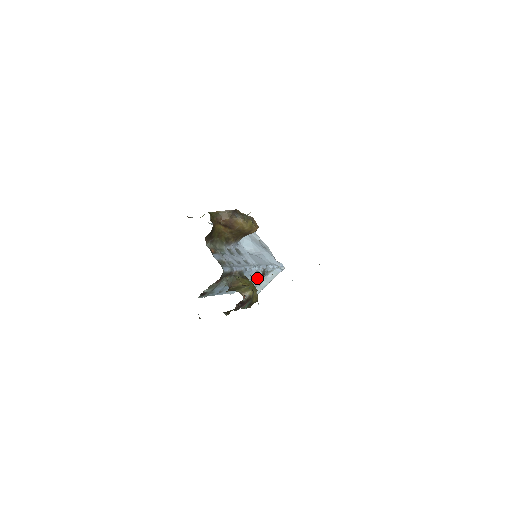
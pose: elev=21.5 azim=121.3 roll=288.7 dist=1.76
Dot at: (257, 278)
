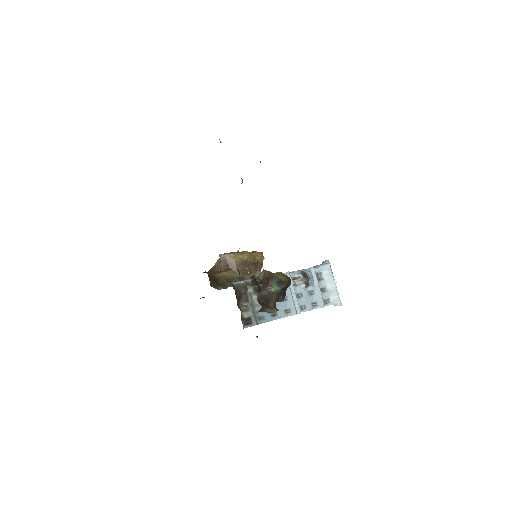
Dot at: (304, 283)
